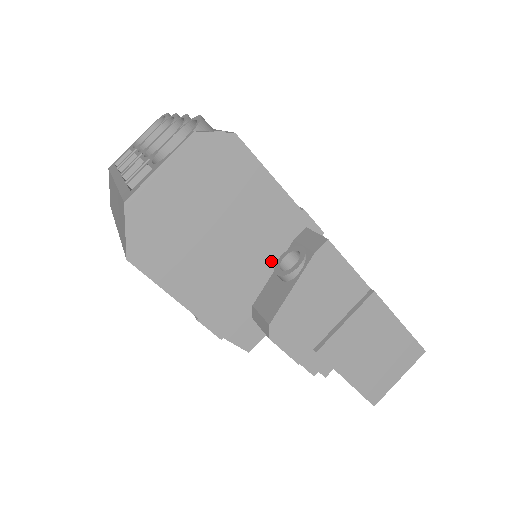
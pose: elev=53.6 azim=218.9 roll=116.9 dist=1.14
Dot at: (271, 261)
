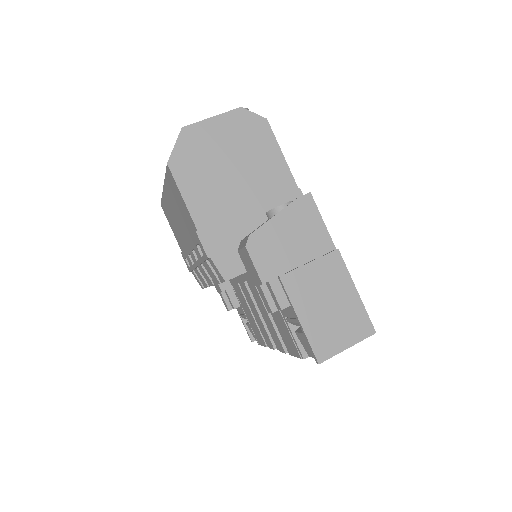
Dot at: occluded
